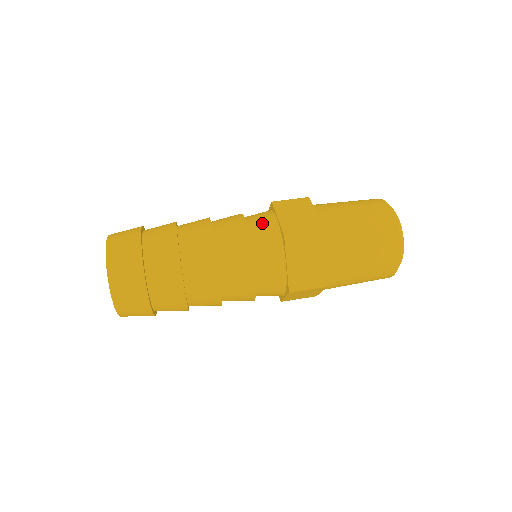
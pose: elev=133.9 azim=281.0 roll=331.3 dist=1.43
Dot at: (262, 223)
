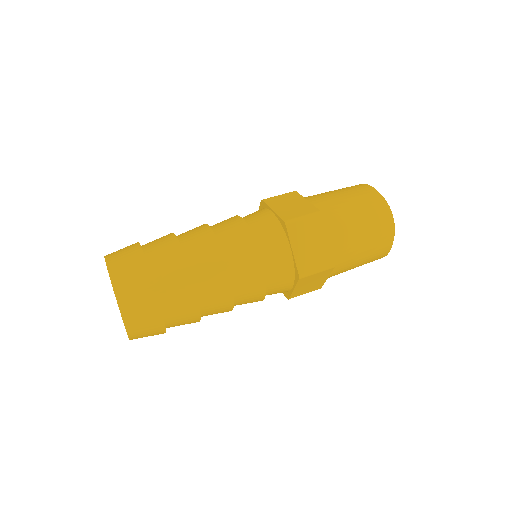
Dot at: (276, 254)
